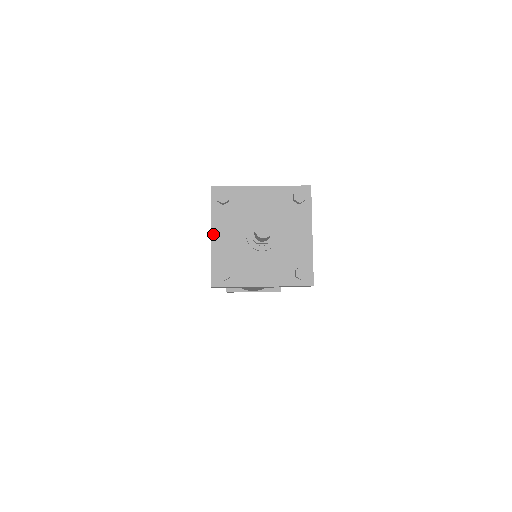
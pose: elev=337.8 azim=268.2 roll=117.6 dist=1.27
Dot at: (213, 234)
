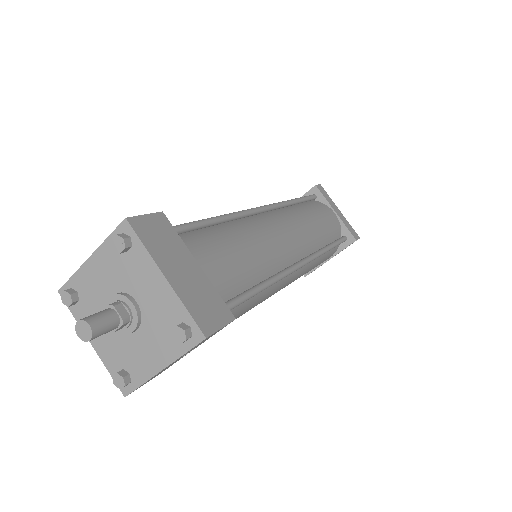
Dot at: (92, 258)
